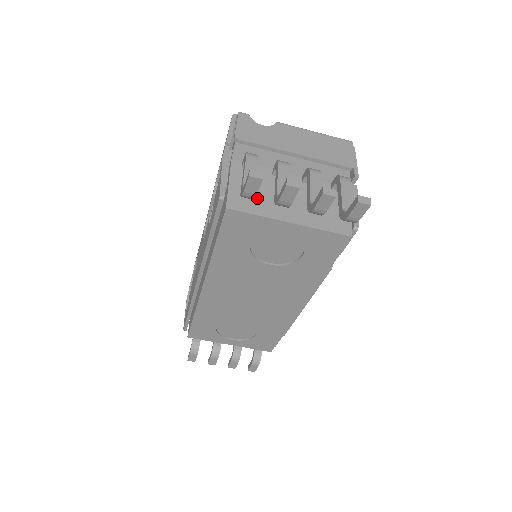
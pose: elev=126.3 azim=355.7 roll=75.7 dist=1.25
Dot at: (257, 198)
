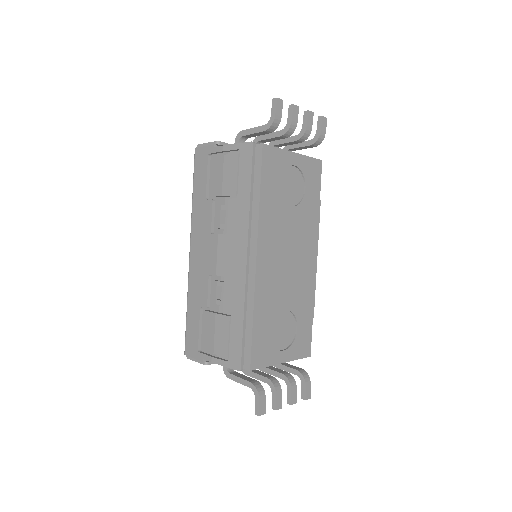
Dot at: occluded
